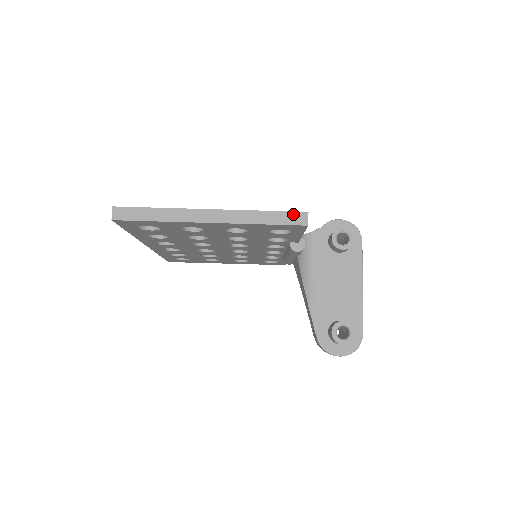
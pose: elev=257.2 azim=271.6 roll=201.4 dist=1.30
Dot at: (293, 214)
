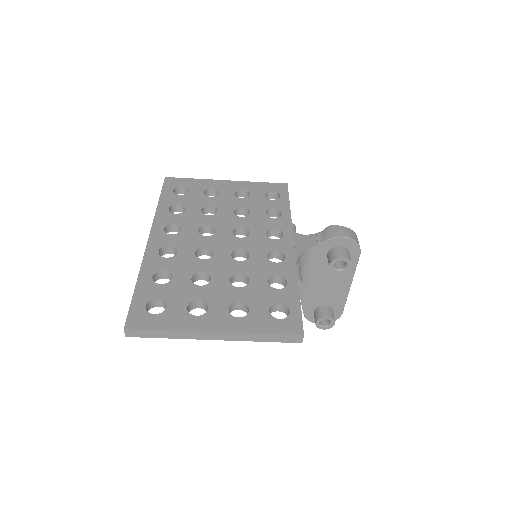
Dot at: (290, 336)
